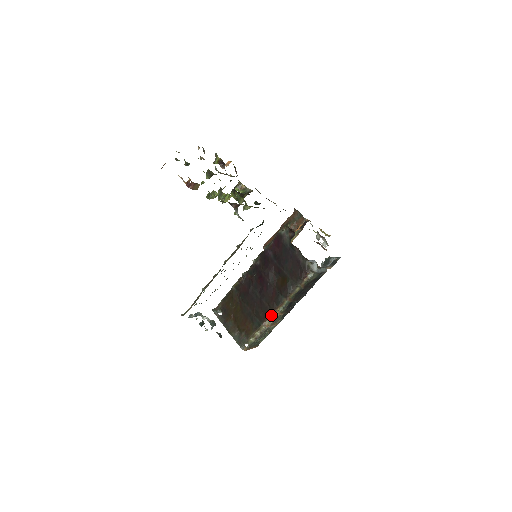
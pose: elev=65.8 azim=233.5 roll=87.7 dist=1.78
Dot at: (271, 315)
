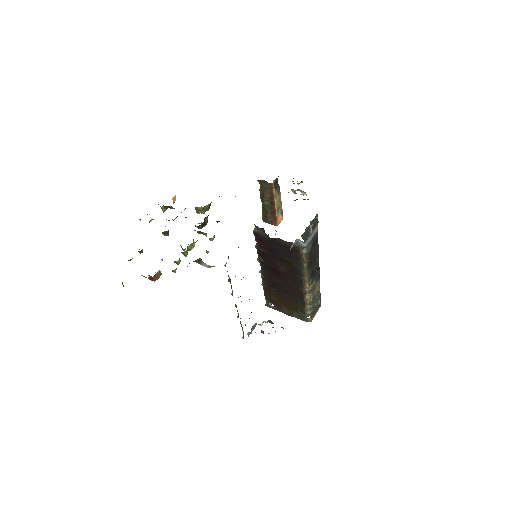
Dot at: (305, 292)
